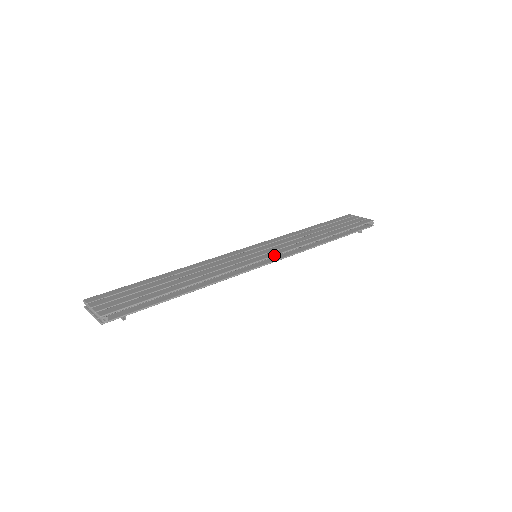
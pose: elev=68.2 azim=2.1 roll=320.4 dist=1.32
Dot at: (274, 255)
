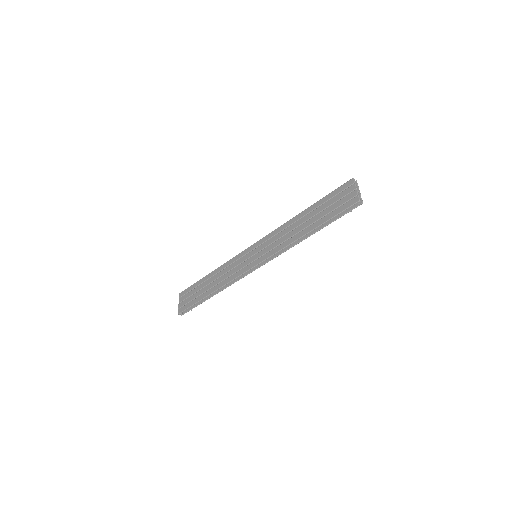
Dot at: (259, 263)
